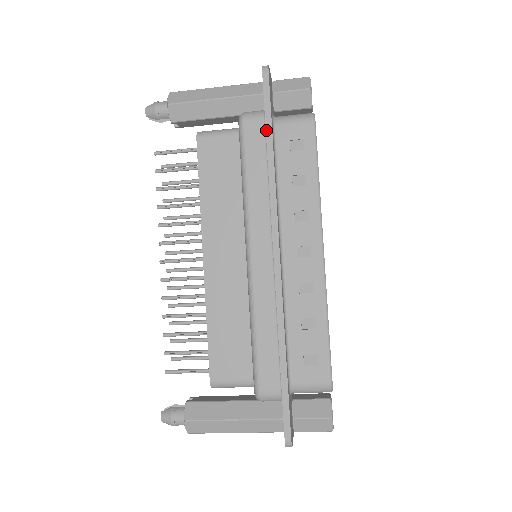
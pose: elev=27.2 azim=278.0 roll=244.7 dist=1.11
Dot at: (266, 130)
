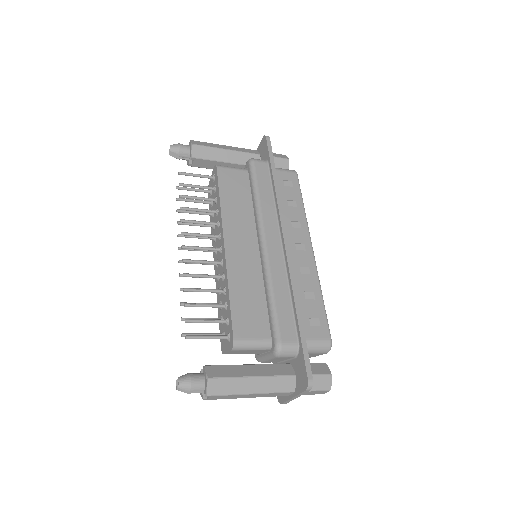
Dot at: (272, 168)
